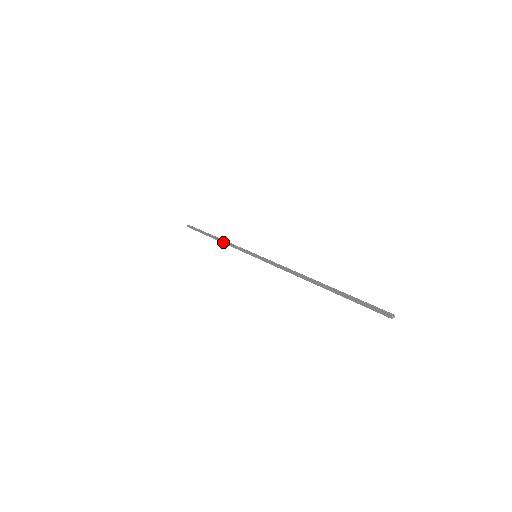
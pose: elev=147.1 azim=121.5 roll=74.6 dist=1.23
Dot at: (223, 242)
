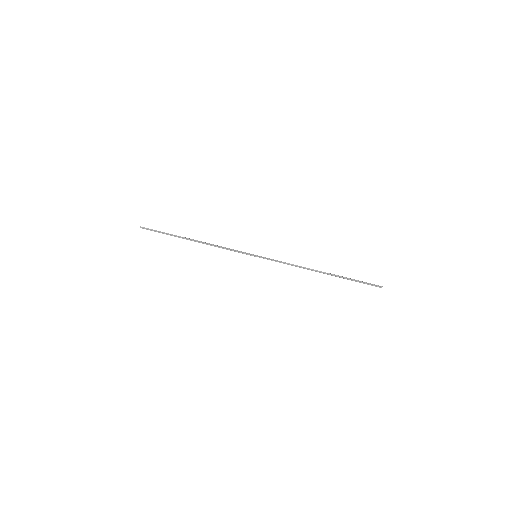
Dot at: occluded
